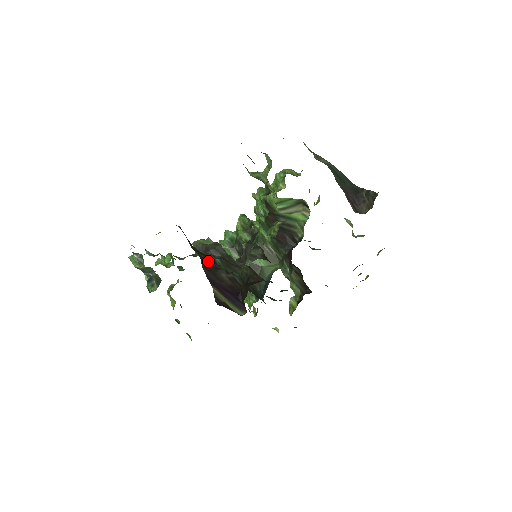
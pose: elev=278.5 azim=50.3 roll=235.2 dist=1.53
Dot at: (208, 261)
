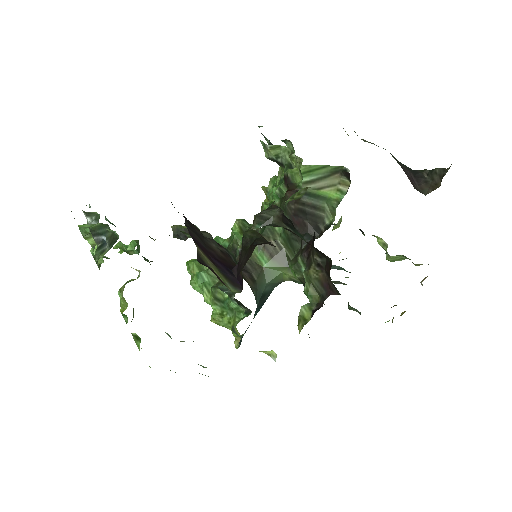
Dot at: (194, 227)
